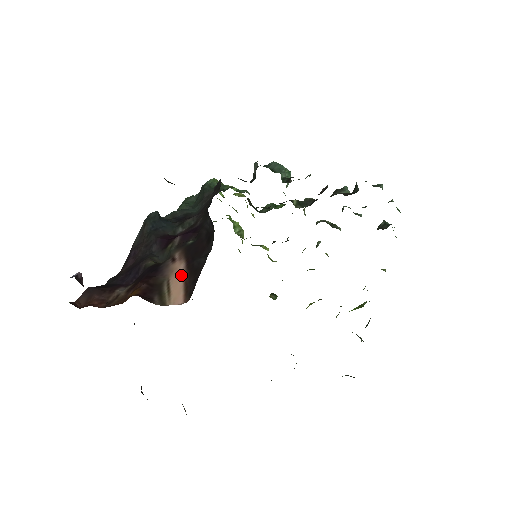
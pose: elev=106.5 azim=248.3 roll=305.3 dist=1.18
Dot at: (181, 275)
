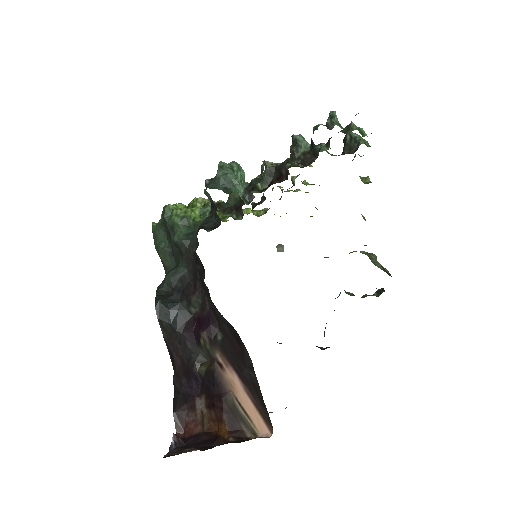
Dot at: (244, 393)
